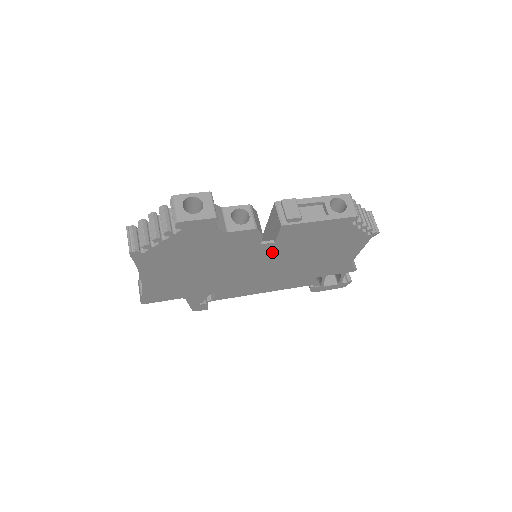
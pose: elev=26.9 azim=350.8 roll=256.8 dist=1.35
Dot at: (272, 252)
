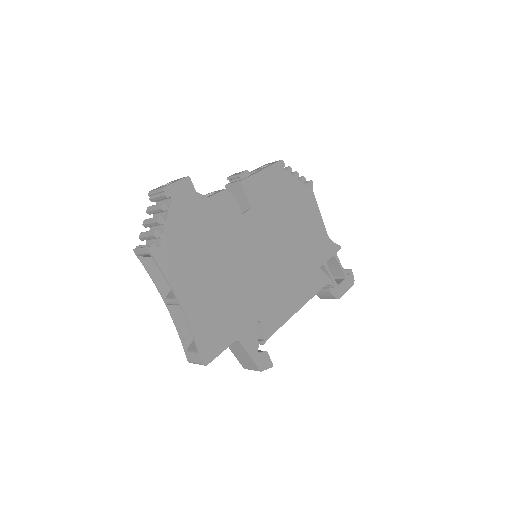
Dot at: (259, 226)
